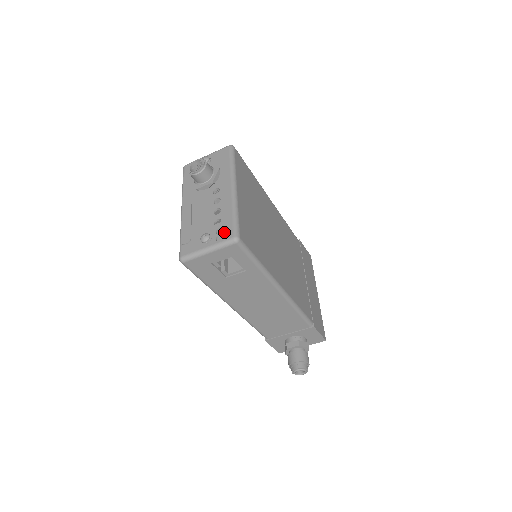
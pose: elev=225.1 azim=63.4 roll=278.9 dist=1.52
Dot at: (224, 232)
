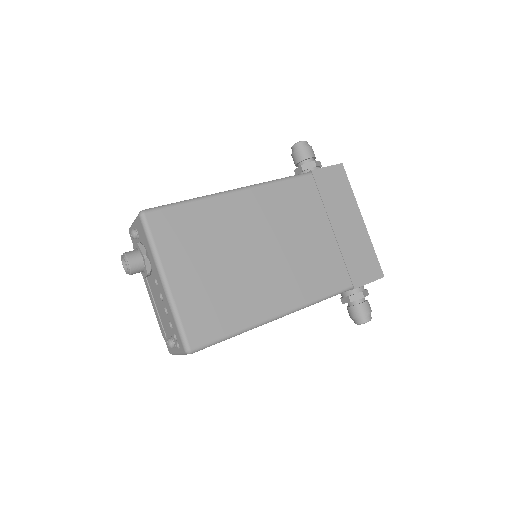
Dot at: (178, 341)
